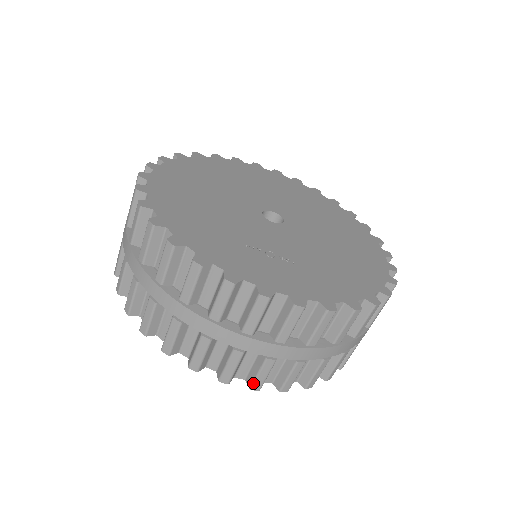
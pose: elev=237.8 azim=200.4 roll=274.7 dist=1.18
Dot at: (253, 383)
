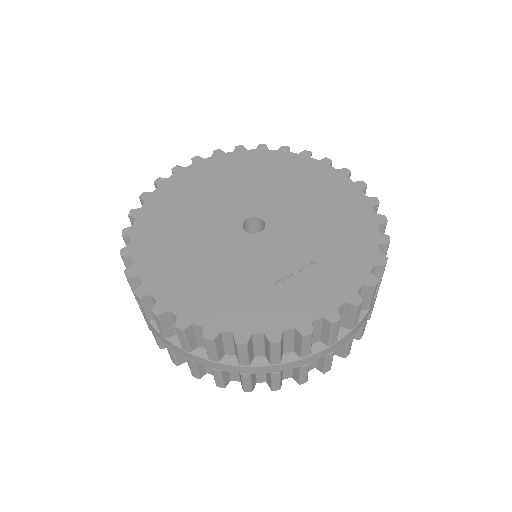
Dot at: (345, 355)
